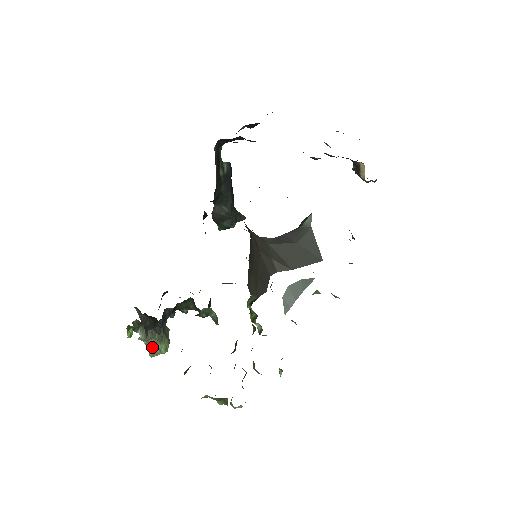
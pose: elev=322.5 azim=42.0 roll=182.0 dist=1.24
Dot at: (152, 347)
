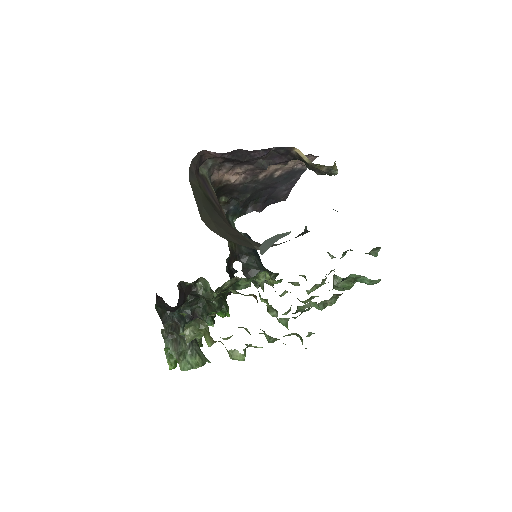
Dot at: (179, 356)
